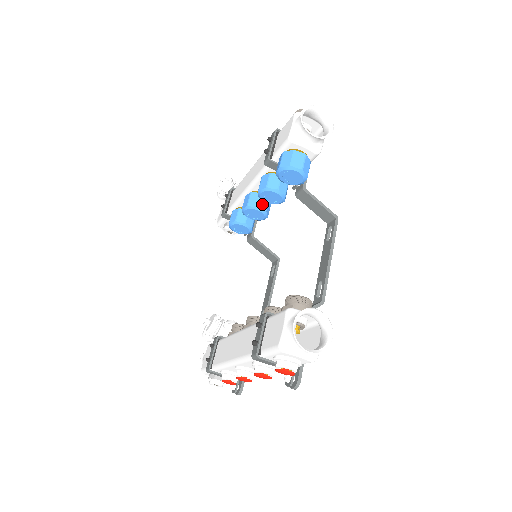
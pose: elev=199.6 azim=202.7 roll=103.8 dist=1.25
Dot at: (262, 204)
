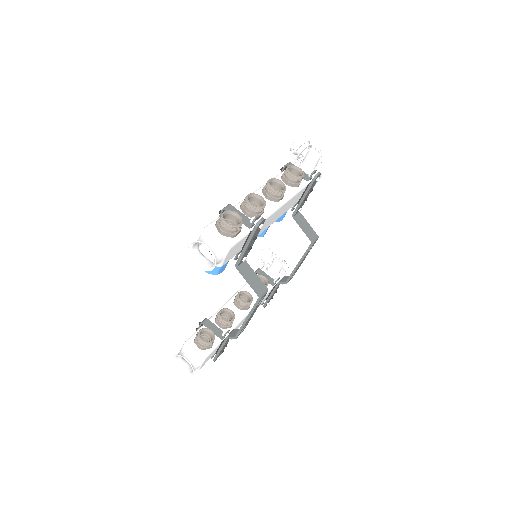
Dot at: occluded
